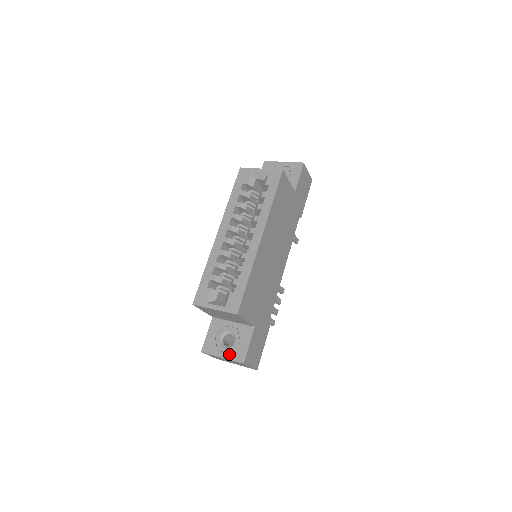
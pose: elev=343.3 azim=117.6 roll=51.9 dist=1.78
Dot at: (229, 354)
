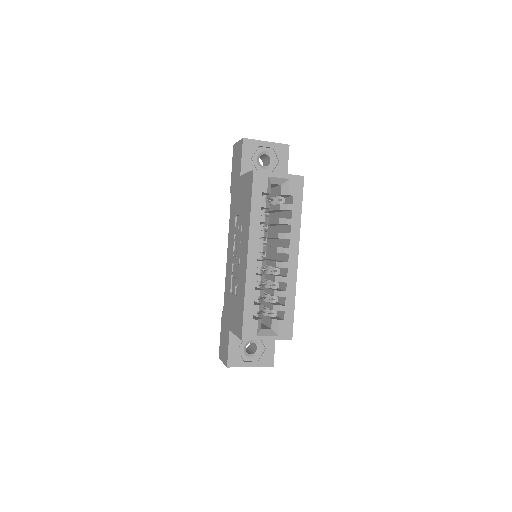
Dot at: (257, 362)
